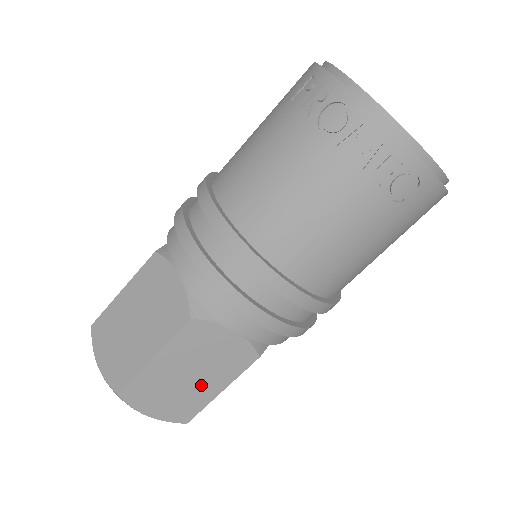
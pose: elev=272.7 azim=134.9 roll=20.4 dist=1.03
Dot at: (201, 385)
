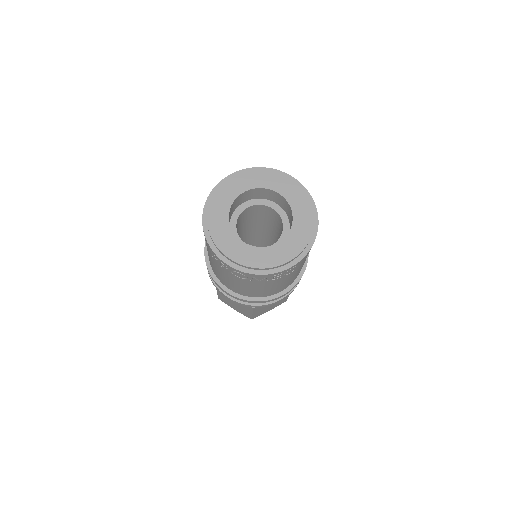
Dot at: occluded
